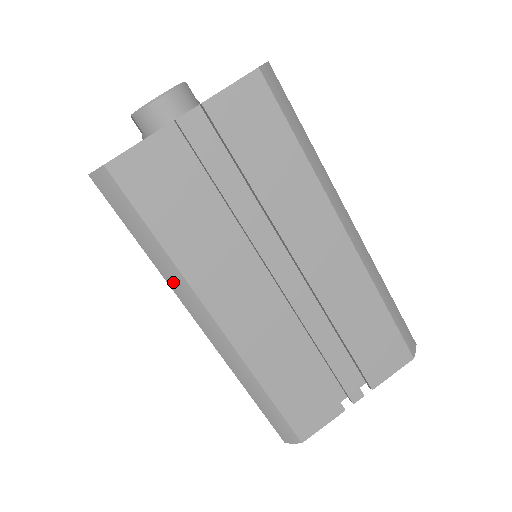
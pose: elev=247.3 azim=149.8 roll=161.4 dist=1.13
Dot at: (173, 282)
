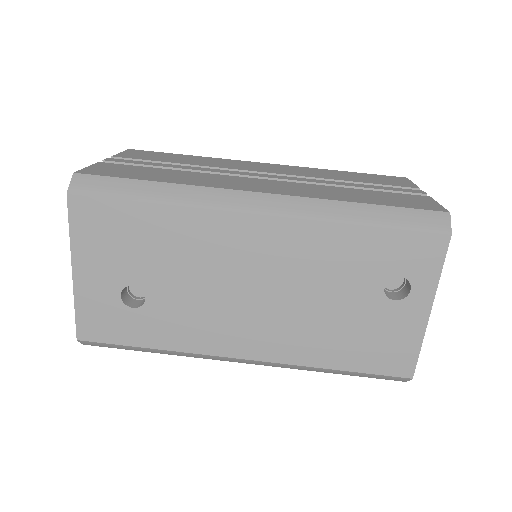
Dot at: (198, 200)
